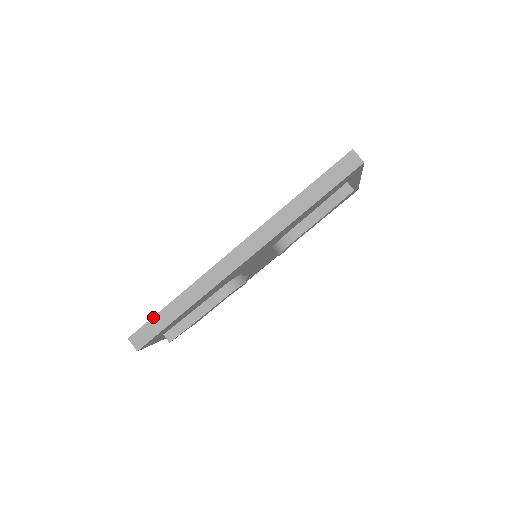
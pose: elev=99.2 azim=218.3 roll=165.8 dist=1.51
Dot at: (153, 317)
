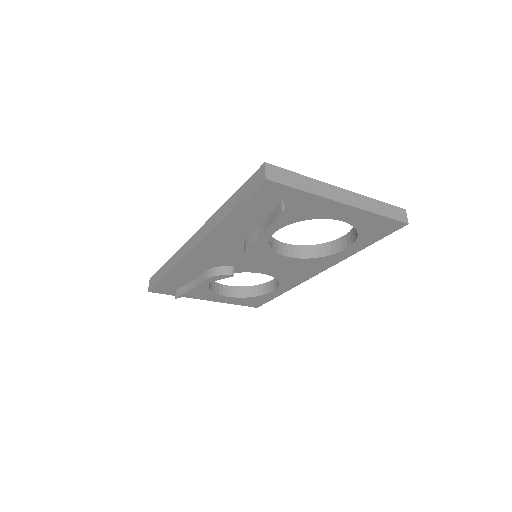
Dot at: (158, 271)
